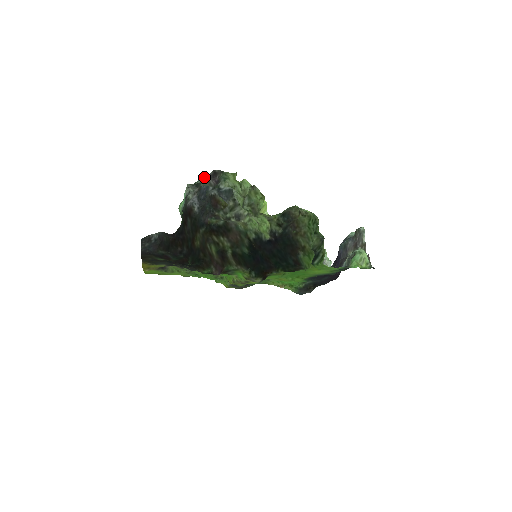
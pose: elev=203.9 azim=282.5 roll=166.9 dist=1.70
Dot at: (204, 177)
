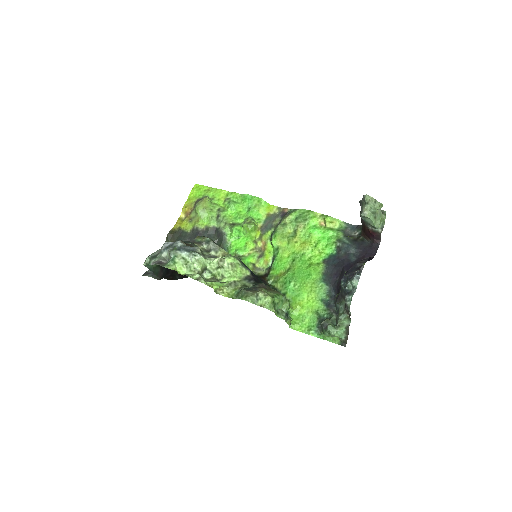
Dot at: (153, 262)
